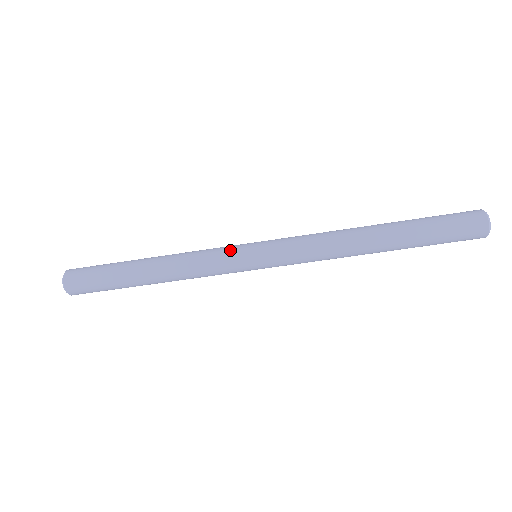
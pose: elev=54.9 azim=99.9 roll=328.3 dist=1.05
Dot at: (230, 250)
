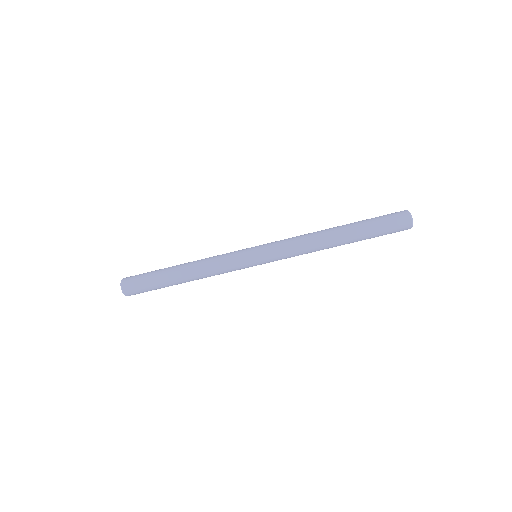
Dot at: (238, 252)
